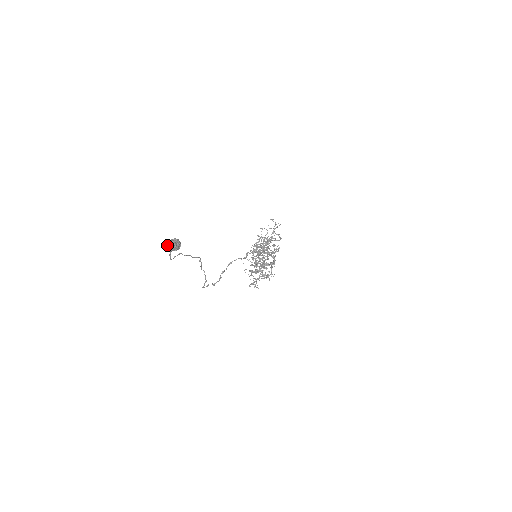
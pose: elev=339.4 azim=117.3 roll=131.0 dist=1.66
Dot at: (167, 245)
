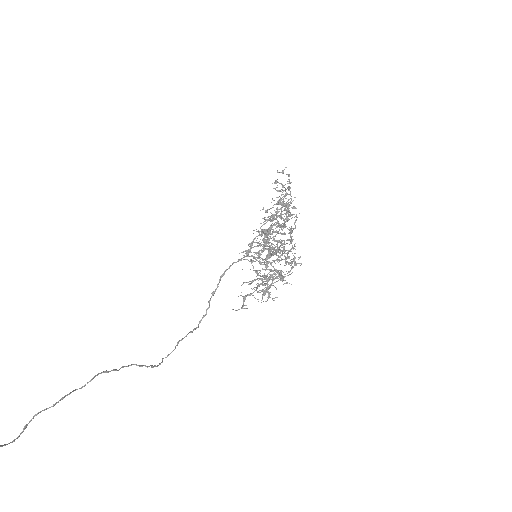
Dot at: out of frame
